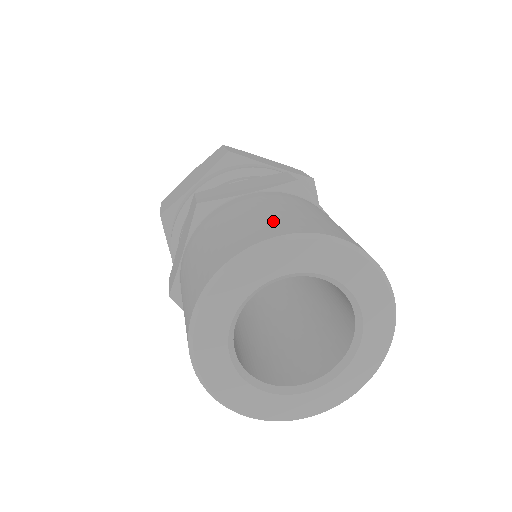
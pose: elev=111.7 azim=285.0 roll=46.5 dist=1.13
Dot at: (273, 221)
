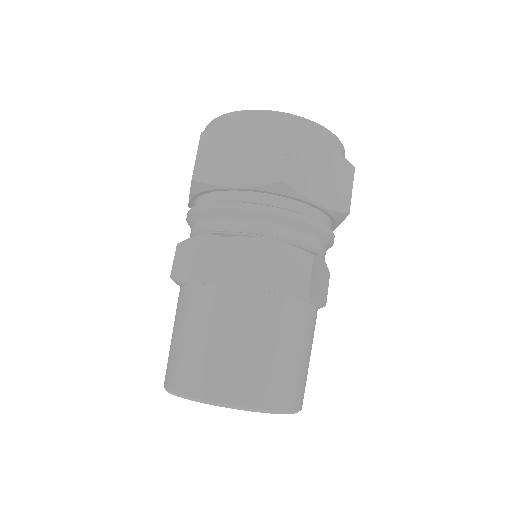
Dot at: (252, 376)
